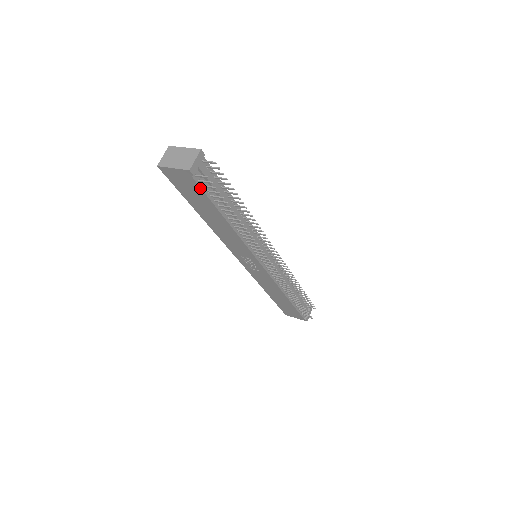
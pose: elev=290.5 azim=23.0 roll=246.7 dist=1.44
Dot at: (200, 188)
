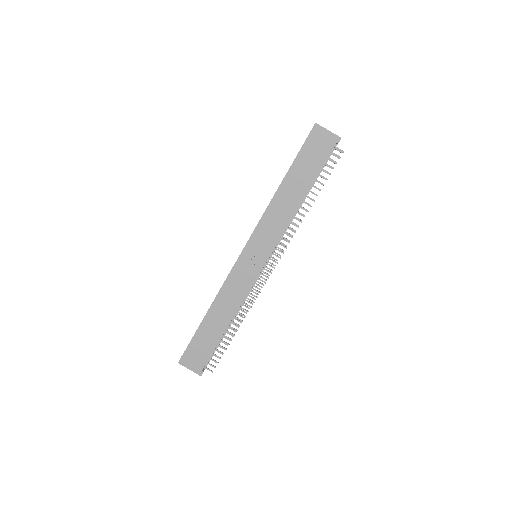
Dot at: (327, 155)
